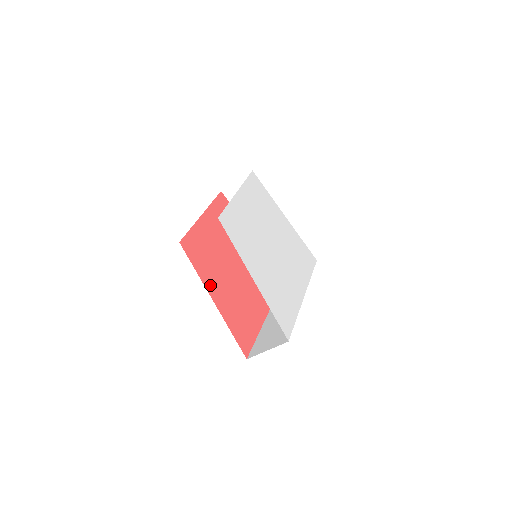
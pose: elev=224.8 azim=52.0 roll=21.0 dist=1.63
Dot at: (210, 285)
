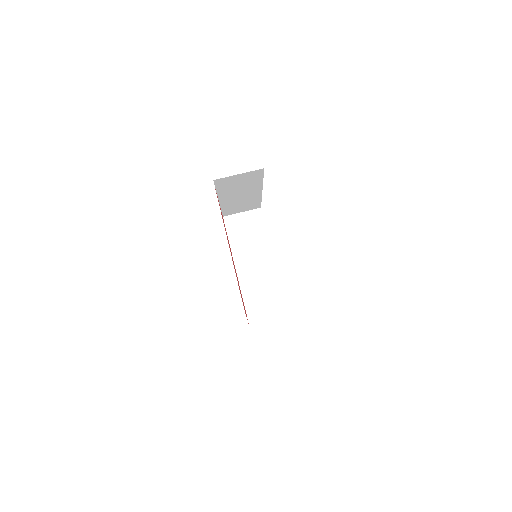
Dot at: occluded
